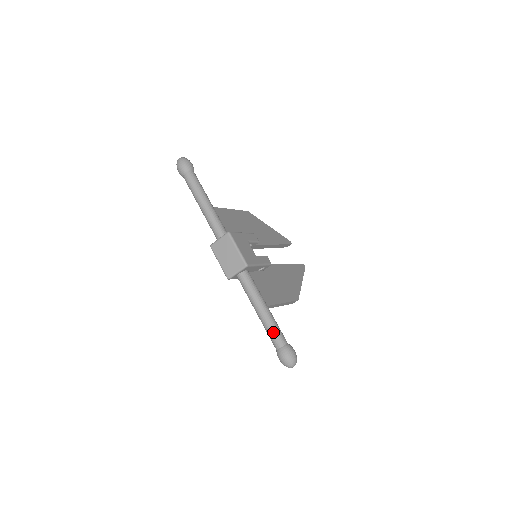
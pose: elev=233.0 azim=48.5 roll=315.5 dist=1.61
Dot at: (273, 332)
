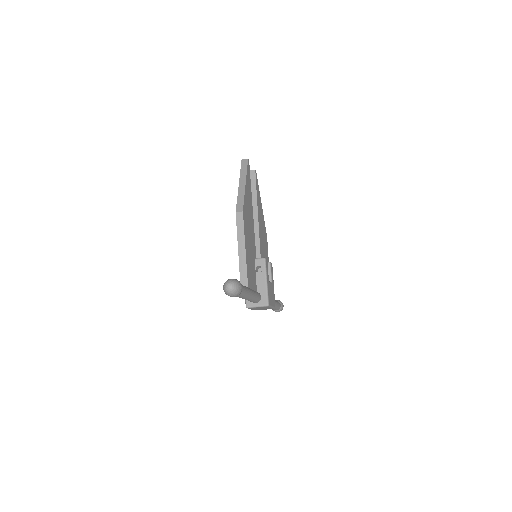
Dot at: (276, 309)
